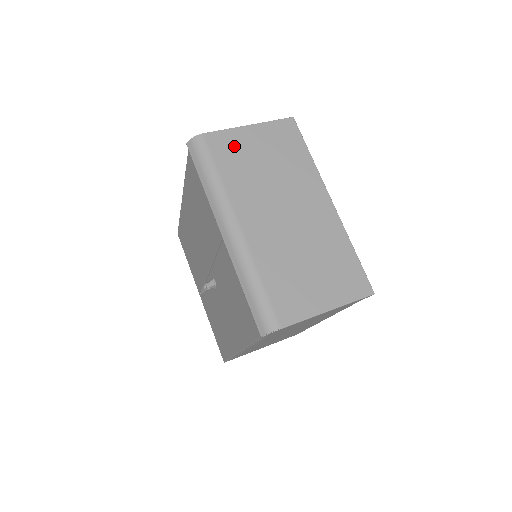
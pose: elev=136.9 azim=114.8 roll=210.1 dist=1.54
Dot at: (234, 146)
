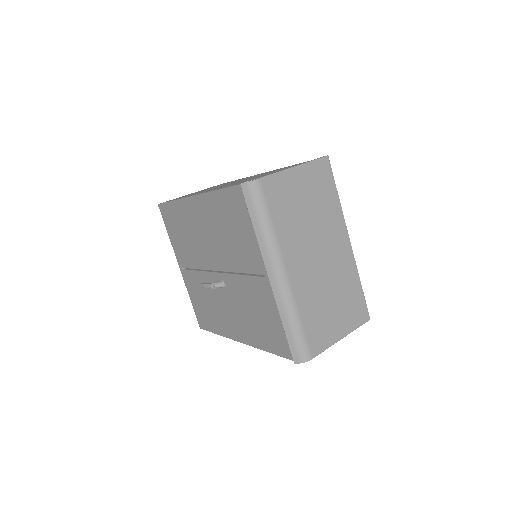
Dot at: (284, 191)
